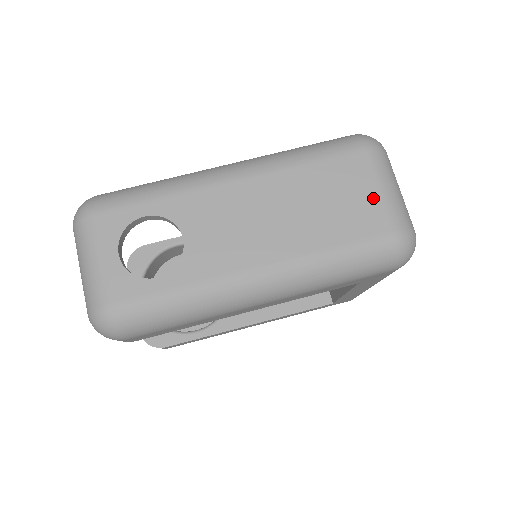
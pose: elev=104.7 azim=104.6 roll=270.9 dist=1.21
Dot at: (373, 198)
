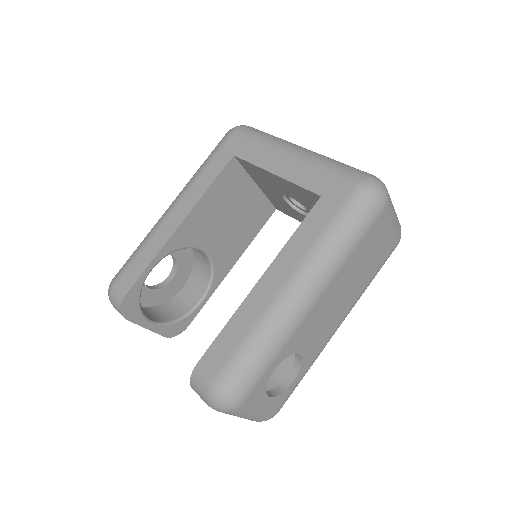
Dot at: (389, 234)
